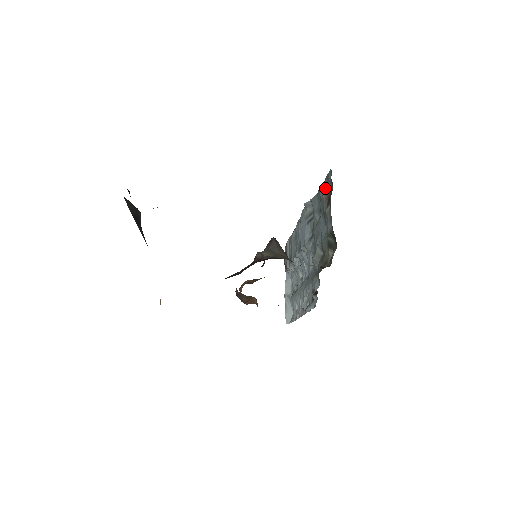
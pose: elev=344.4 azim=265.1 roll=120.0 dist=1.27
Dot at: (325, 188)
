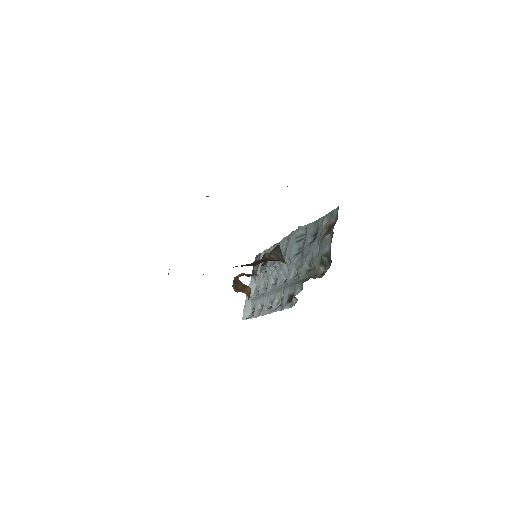
Dot at: (326, 220)
